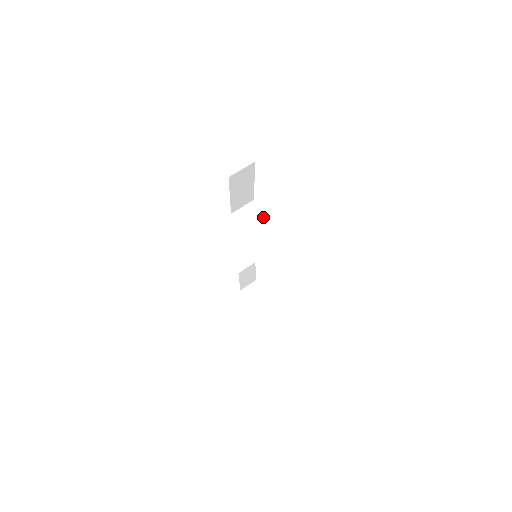
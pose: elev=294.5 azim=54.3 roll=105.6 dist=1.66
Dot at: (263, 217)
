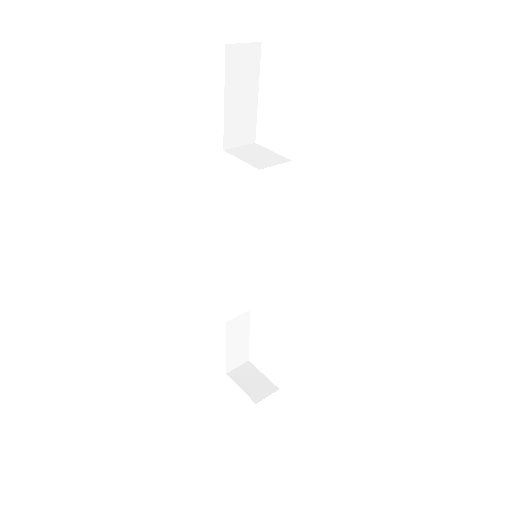
Dot at: (270, 153)
